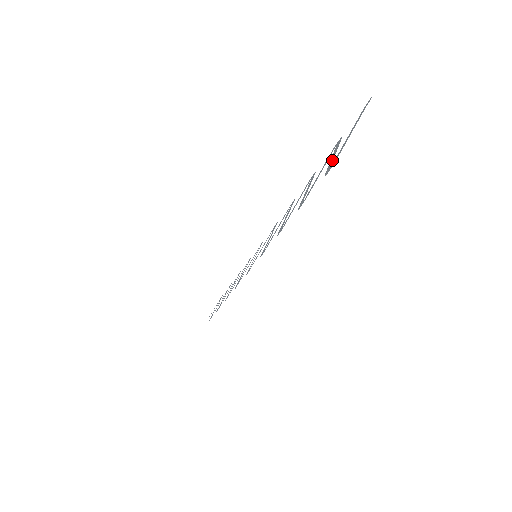
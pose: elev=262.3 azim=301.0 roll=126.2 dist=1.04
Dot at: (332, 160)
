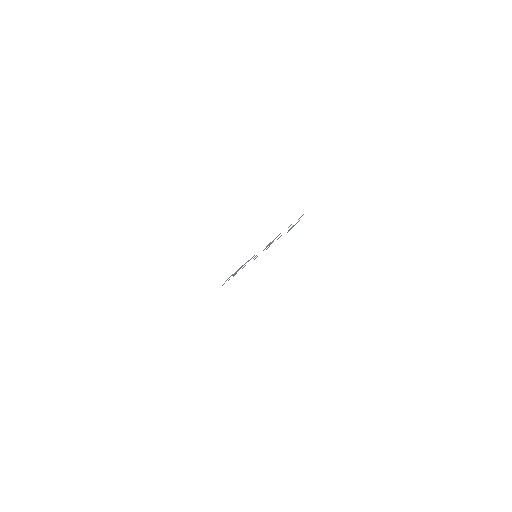
Dot at: occluded
